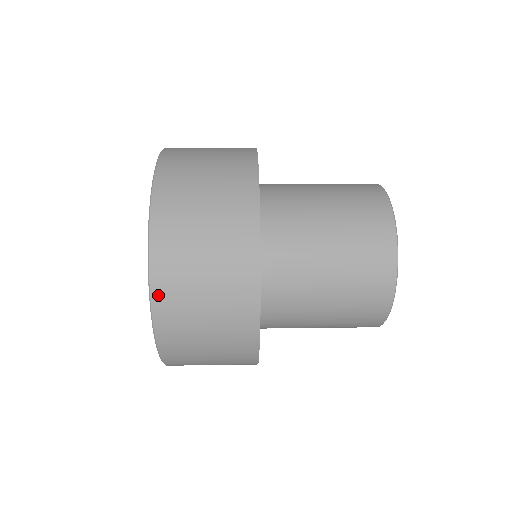
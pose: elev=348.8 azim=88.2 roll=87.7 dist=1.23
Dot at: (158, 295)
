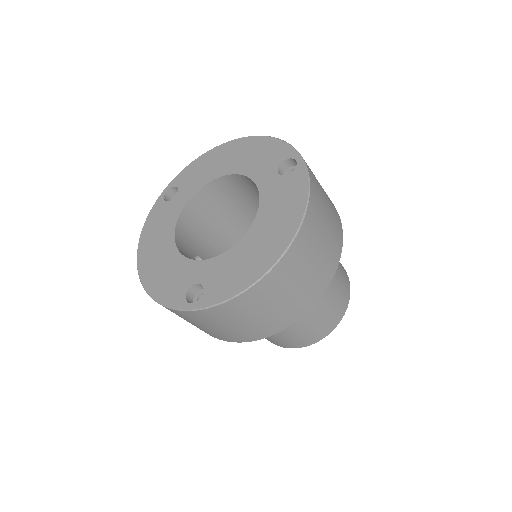
Dot at: (309, 170)
